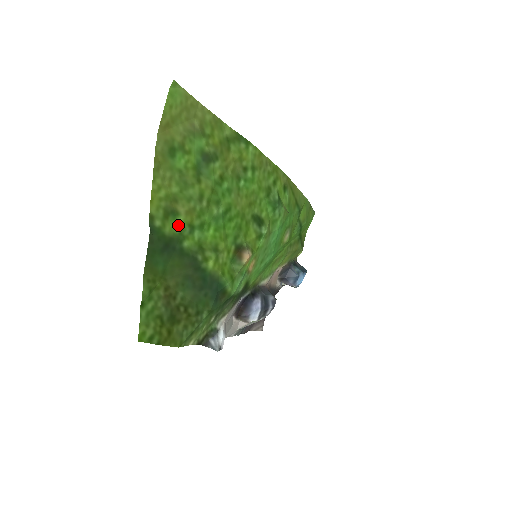
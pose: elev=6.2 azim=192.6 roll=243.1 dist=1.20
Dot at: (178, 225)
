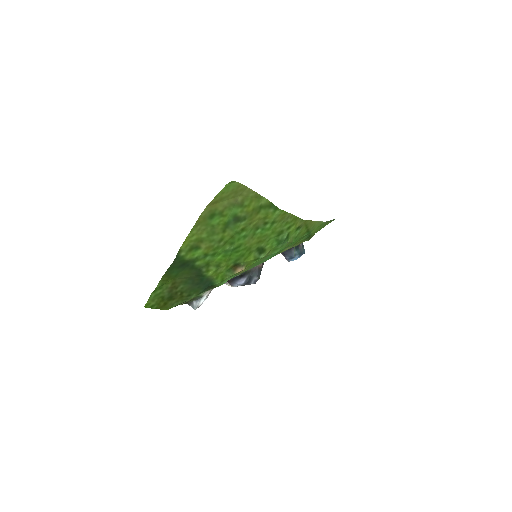
Dot at: (197, 254)
